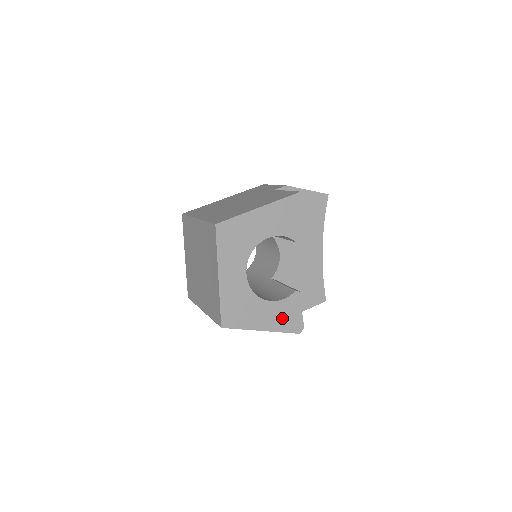
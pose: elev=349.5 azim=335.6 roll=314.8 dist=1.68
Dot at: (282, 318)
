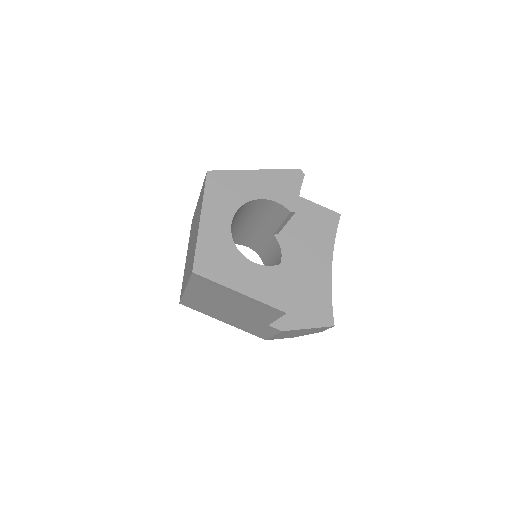
Dot at: (266, 287)
